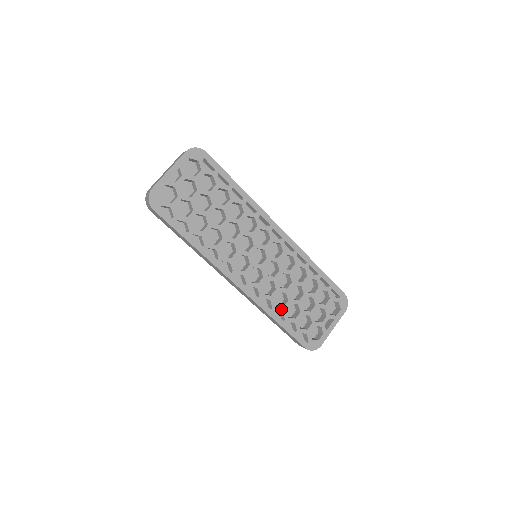
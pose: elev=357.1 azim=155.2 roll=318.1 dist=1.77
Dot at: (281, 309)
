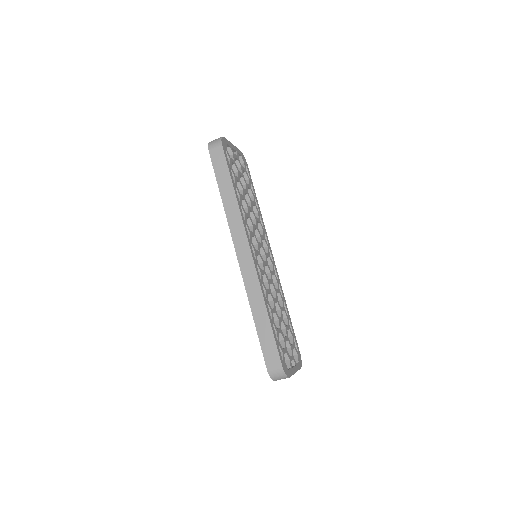
Dot at: (270, 308)
